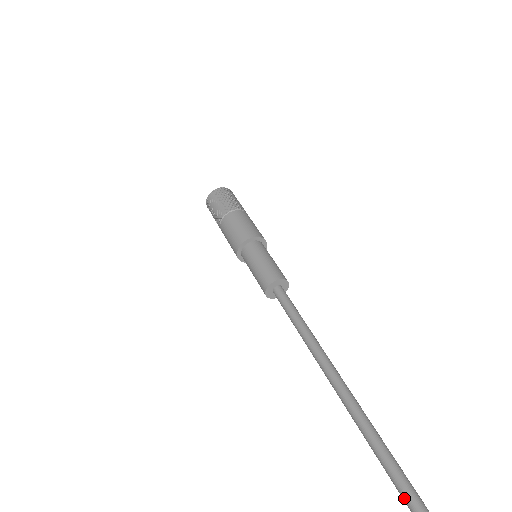
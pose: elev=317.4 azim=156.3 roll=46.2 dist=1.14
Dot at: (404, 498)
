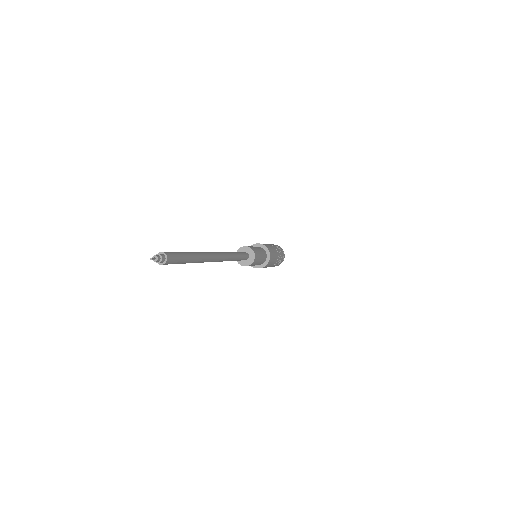
Dot at: occluded
